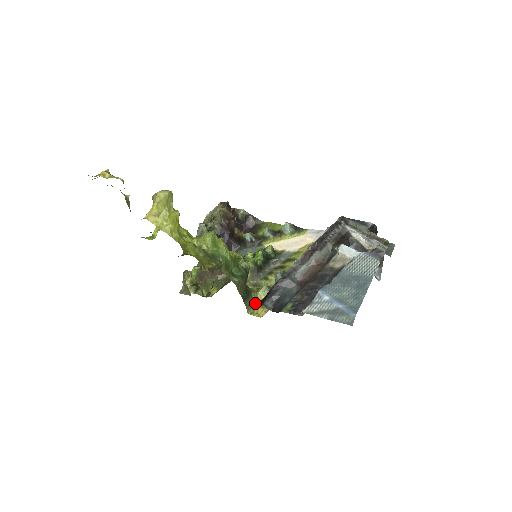
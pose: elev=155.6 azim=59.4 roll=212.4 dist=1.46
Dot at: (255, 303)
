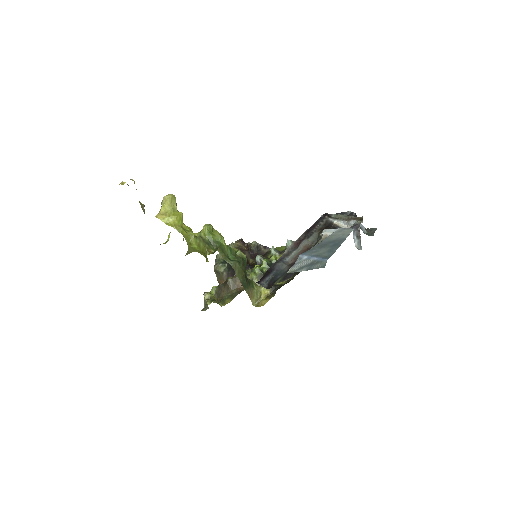
Dot at: (259, 296)
